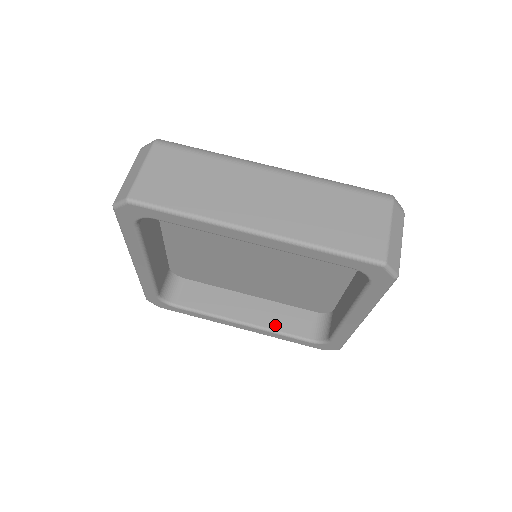
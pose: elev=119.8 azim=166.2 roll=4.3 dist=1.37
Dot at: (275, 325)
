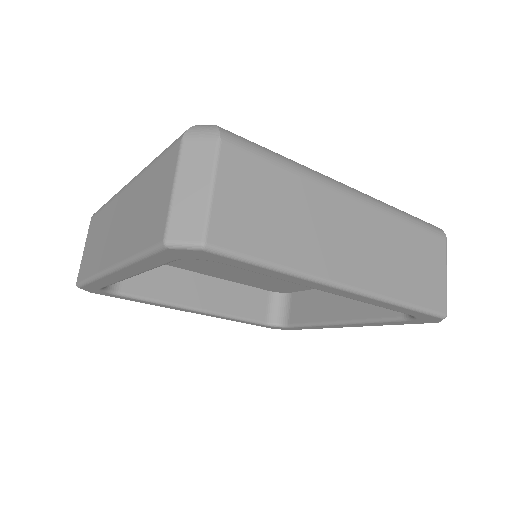
Dot at: (233, 310)
